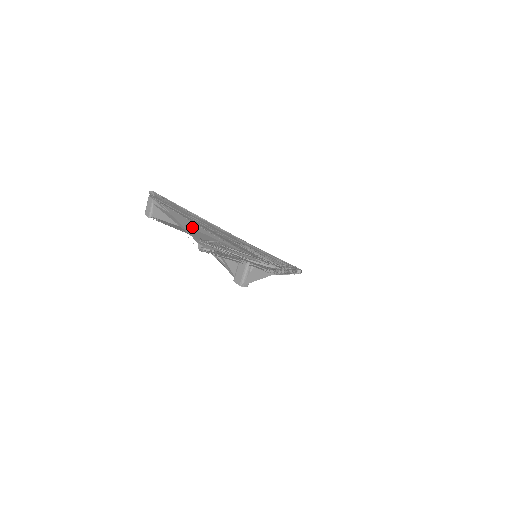
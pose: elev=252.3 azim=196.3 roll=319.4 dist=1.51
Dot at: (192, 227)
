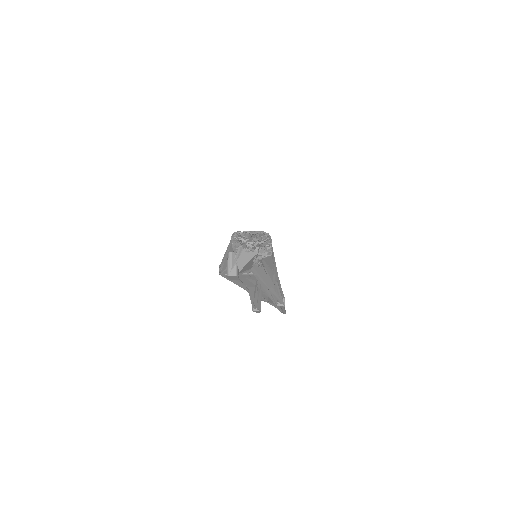
Dot at: occluded
